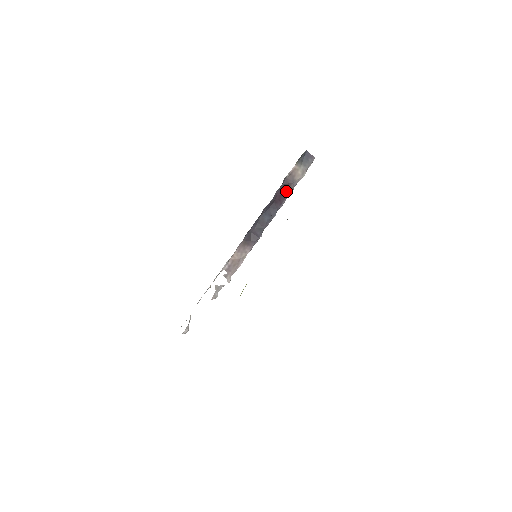
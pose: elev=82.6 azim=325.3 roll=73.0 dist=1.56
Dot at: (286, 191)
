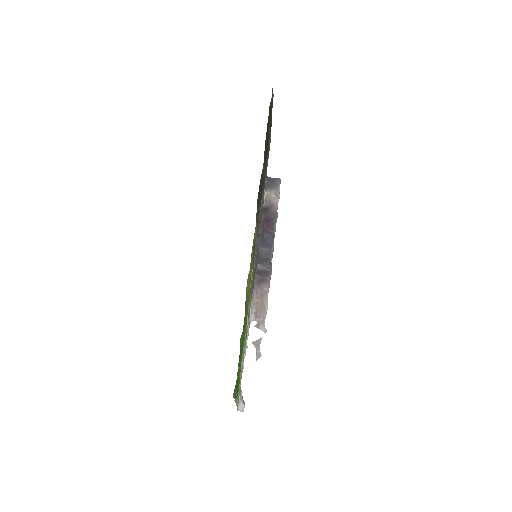
Dot at: (271, 217)
